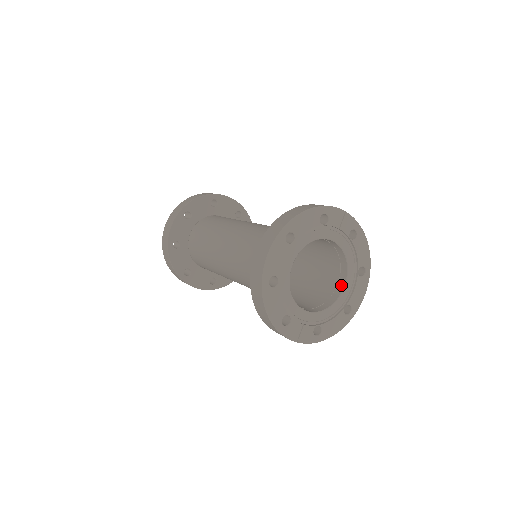
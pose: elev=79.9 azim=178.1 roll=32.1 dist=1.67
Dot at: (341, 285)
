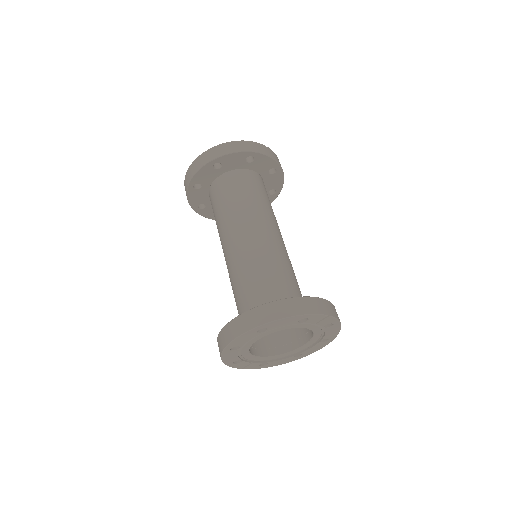
Dot at: (301, 342)
